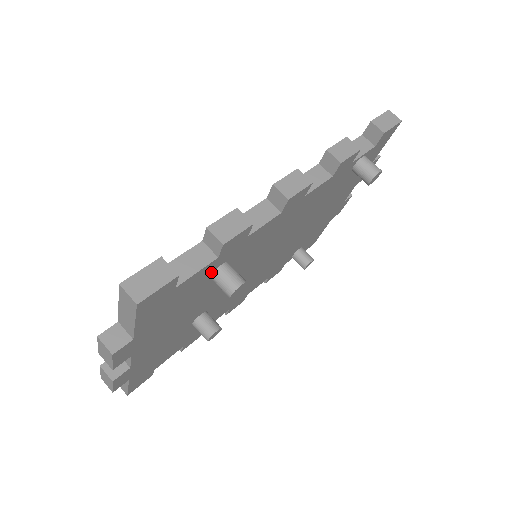
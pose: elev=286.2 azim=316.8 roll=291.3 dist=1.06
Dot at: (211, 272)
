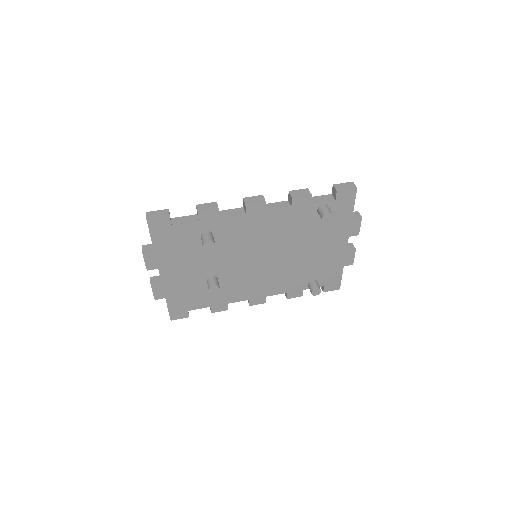
Dot at: (199, 232)
